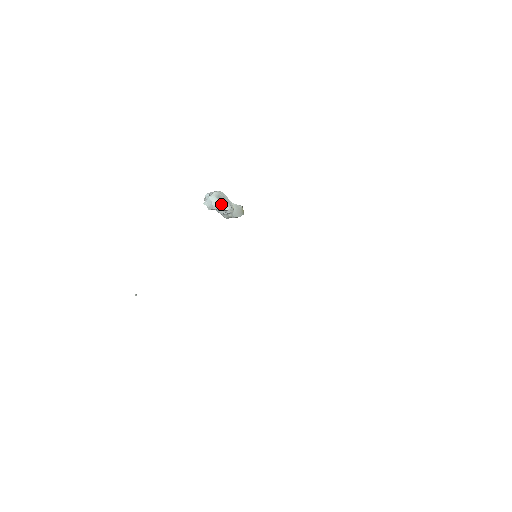
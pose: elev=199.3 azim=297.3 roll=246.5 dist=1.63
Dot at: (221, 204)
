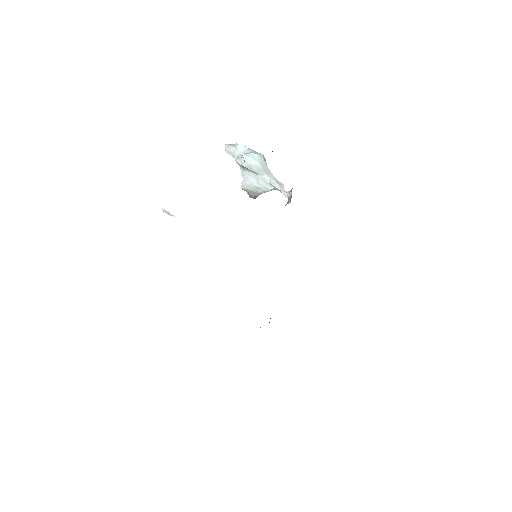
Dot at: (273, 176)
